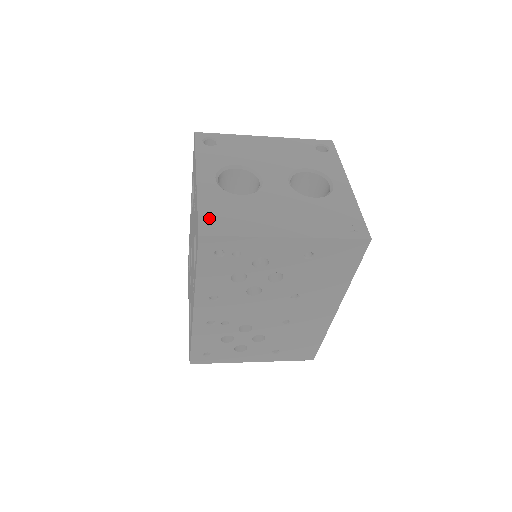
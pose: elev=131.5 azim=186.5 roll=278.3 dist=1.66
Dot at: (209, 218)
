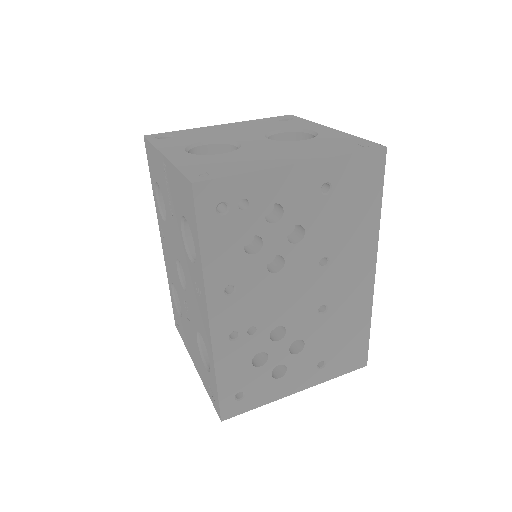
Dot at: (196, 171)
